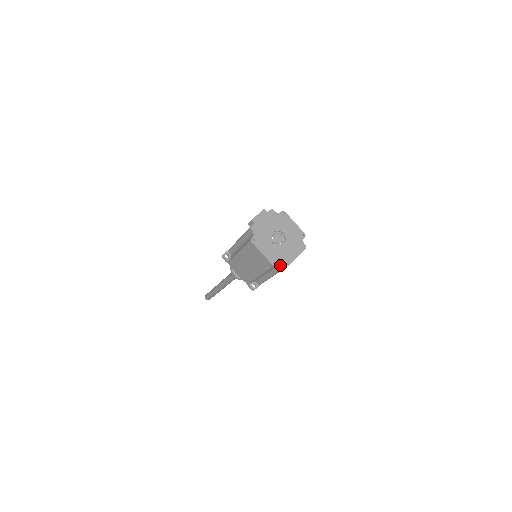
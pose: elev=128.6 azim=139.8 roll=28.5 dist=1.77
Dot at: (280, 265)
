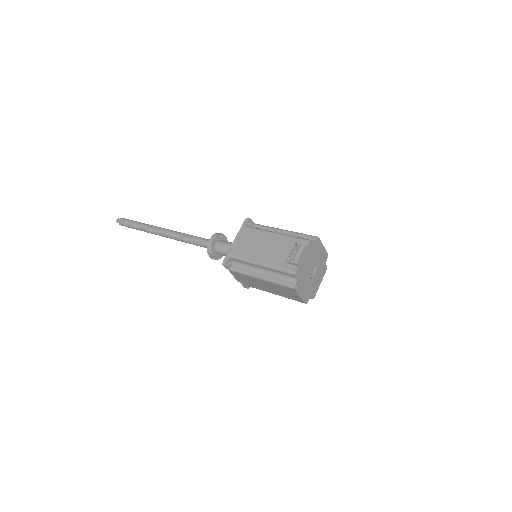
Dot at: occluded
